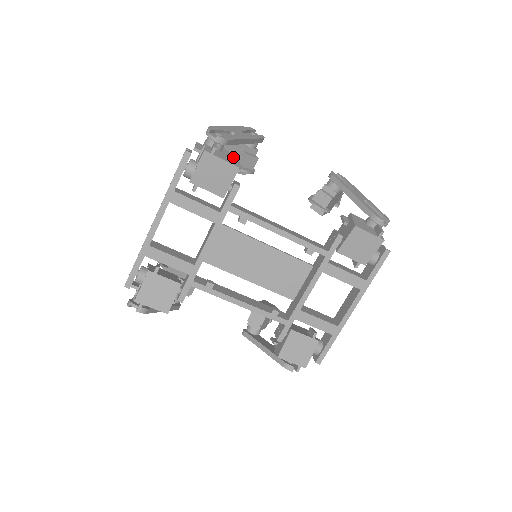
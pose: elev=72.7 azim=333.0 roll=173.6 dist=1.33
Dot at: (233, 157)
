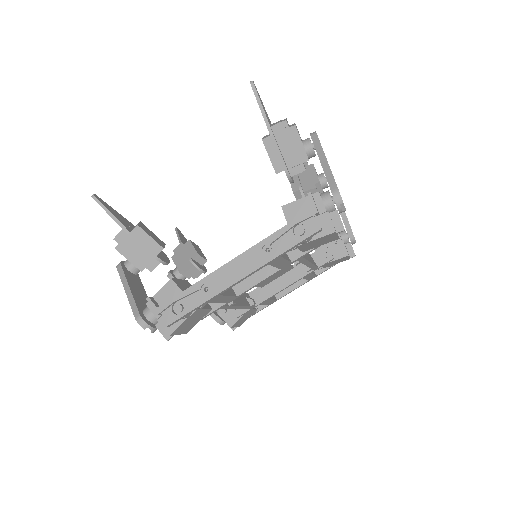
Dot at: occluded
